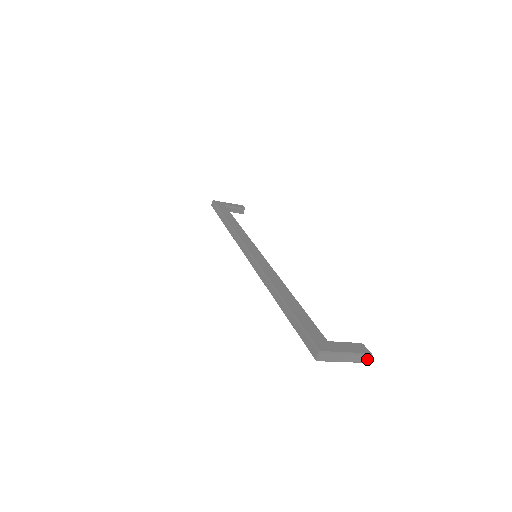
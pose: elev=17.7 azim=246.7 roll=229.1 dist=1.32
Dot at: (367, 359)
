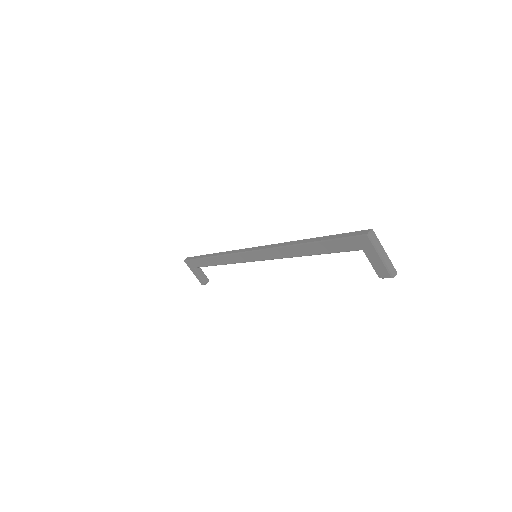
Dot at: (393, 273)
